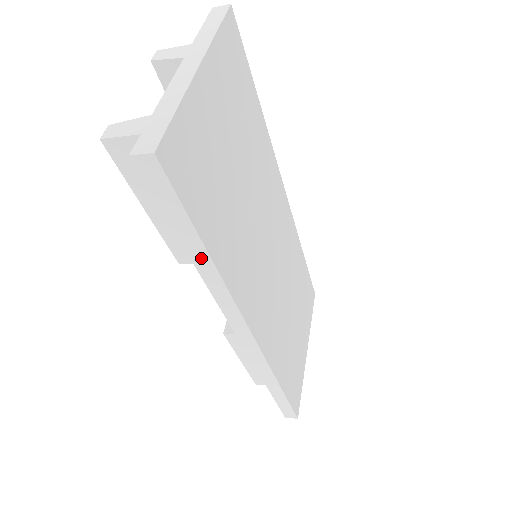
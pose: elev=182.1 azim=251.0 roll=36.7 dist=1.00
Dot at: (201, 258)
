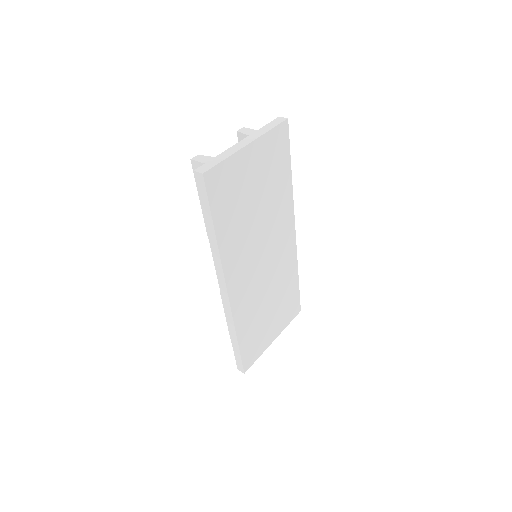
Dot at: (211, 232)
